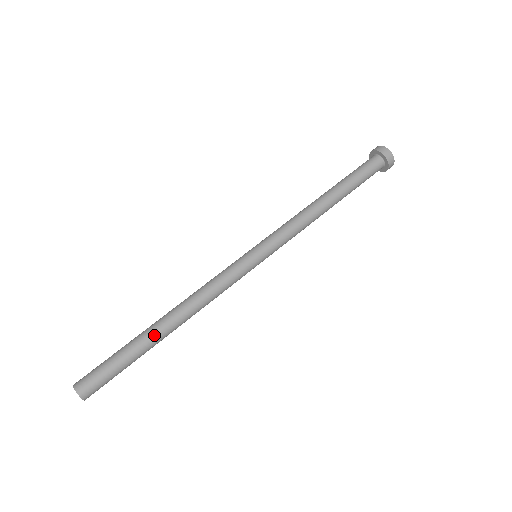
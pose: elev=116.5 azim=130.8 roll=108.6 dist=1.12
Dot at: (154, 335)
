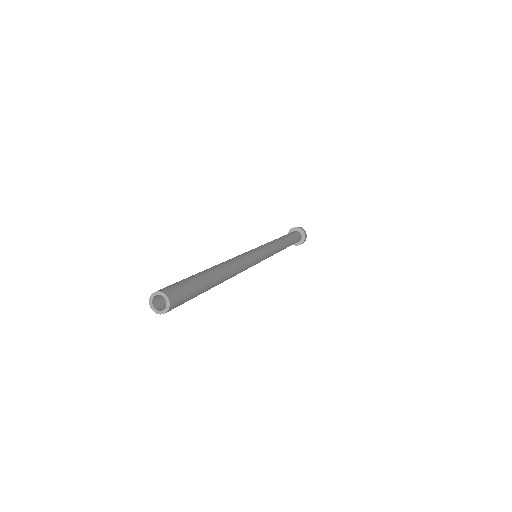
Dot at: (211, 271)
